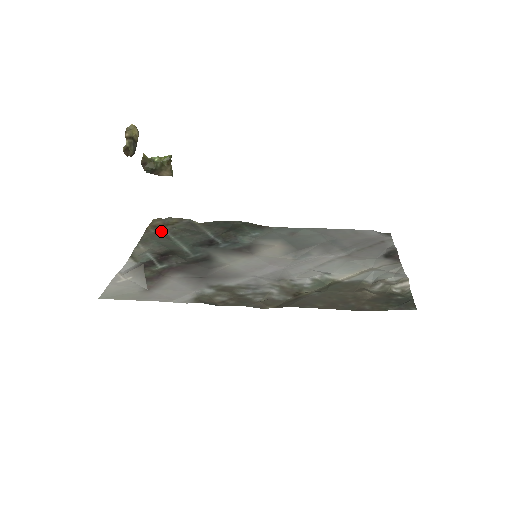
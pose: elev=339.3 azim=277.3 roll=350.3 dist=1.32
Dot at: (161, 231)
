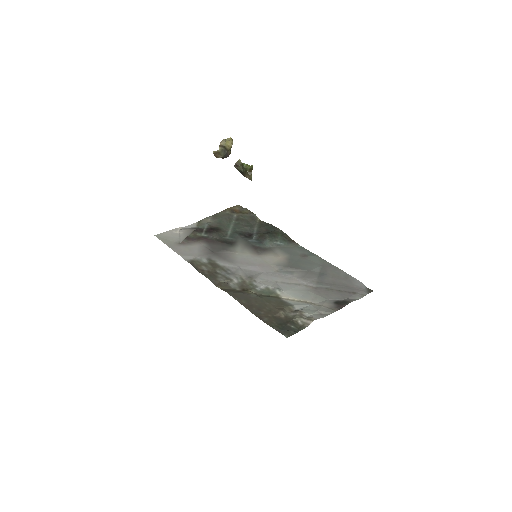
Dot at: (233, 214)
